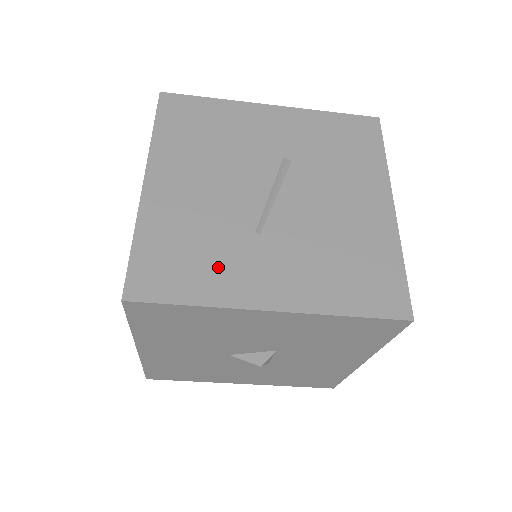
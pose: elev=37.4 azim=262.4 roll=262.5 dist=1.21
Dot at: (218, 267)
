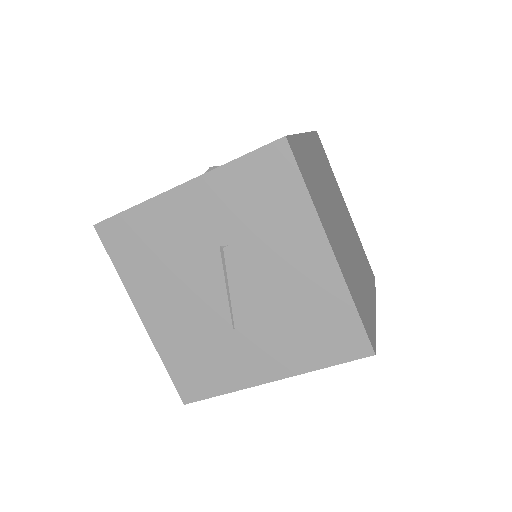
Dot at: (223, 364)
